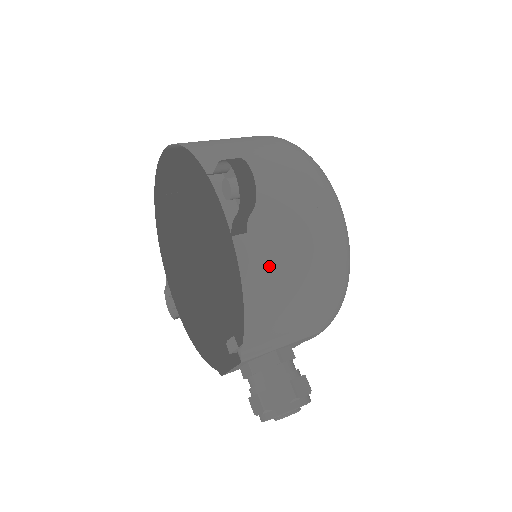
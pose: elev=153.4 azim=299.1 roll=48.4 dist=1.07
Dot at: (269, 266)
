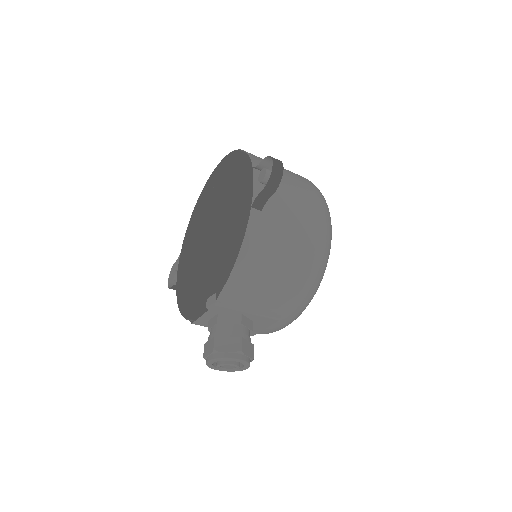
Dot at: (266, 241)
